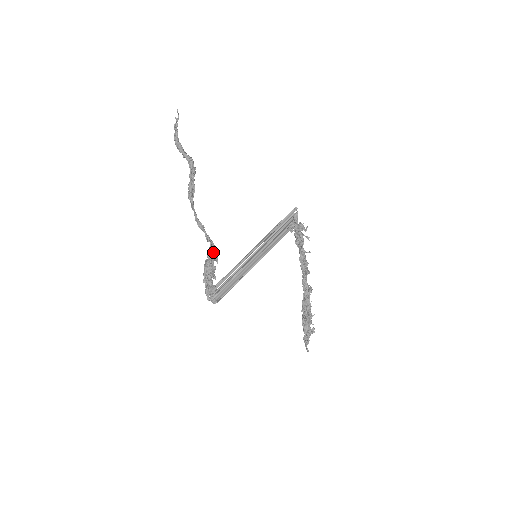
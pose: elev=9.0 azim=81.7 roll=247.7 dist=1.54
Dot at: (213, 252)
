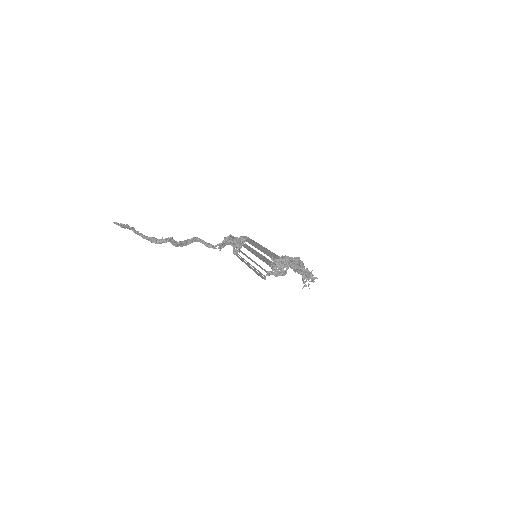
Dot at: occluded
